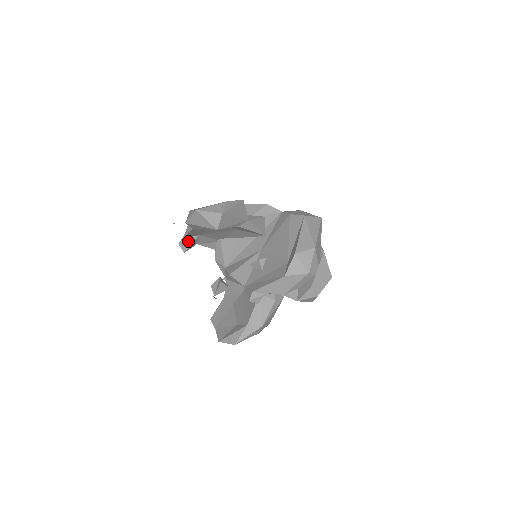
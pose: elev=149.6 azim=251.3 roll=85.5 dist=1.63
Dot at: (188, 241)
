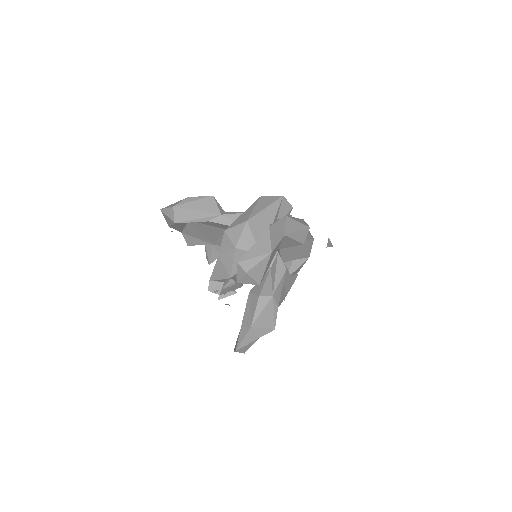
Dot at: (208, 253)
